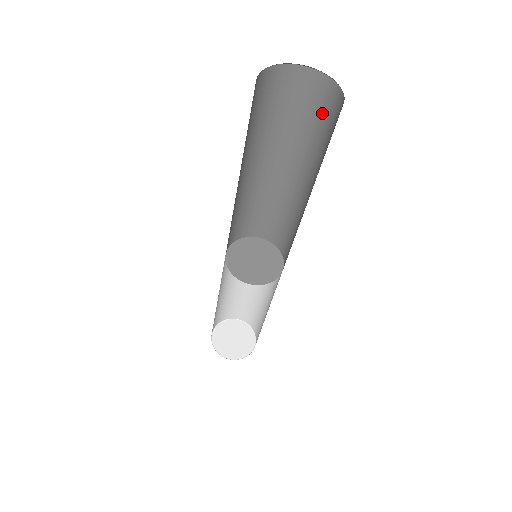
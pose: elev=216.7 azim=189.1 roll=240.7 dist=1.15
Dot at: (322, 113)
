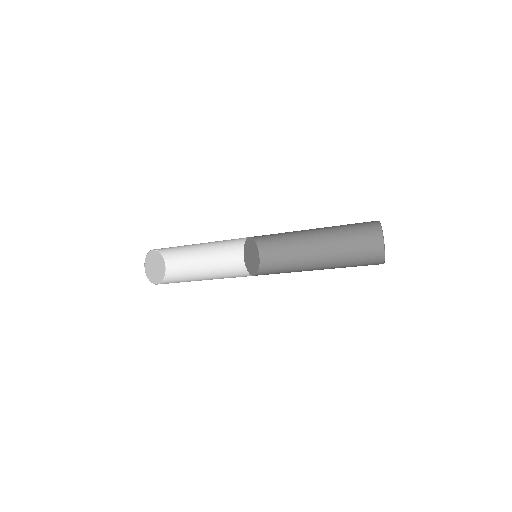
Dot at: (365, 252)
